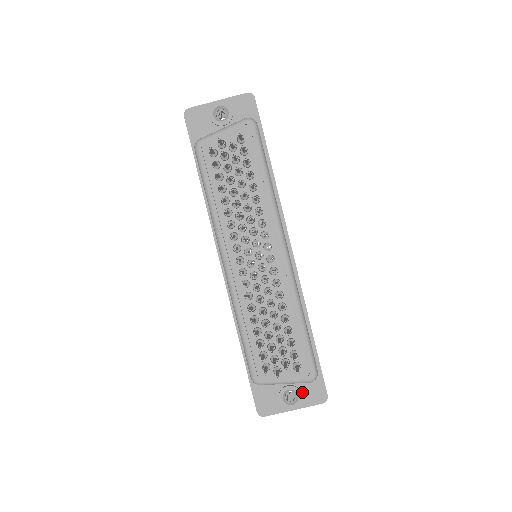
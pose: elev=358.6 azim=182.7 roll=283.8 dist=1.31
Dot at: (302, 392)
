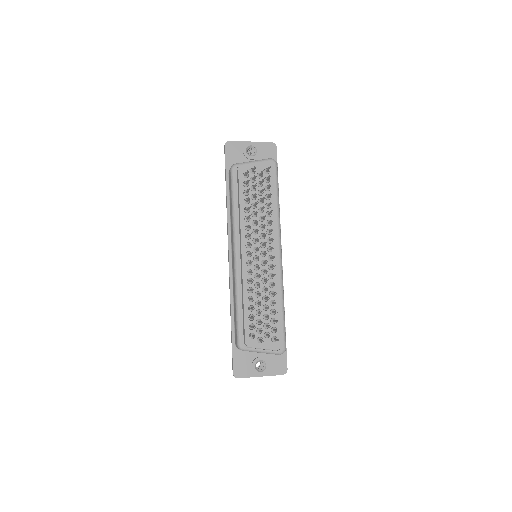
Dot at: (270, 364)
